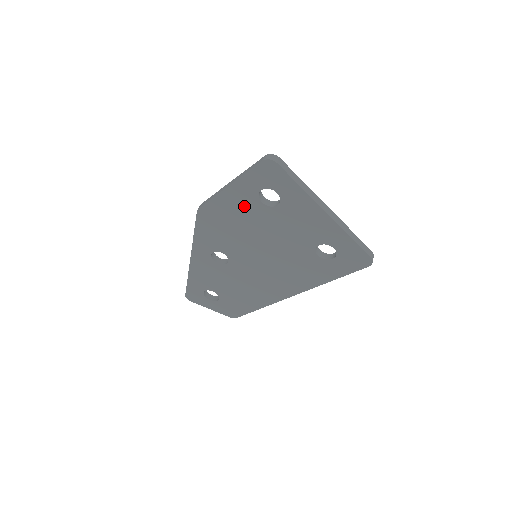
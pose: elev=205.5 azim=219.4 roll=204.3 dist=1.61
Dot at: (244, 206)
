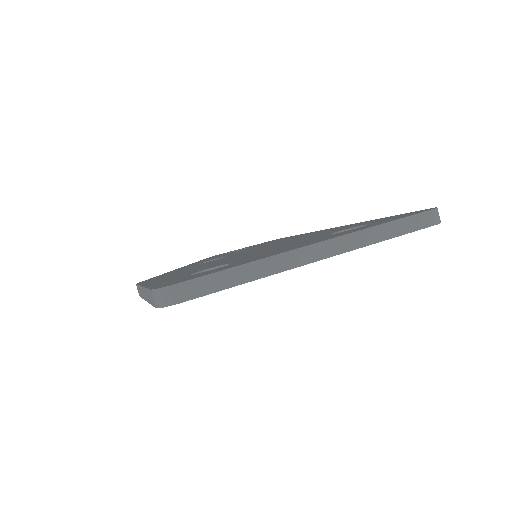
Dot at: occluded
